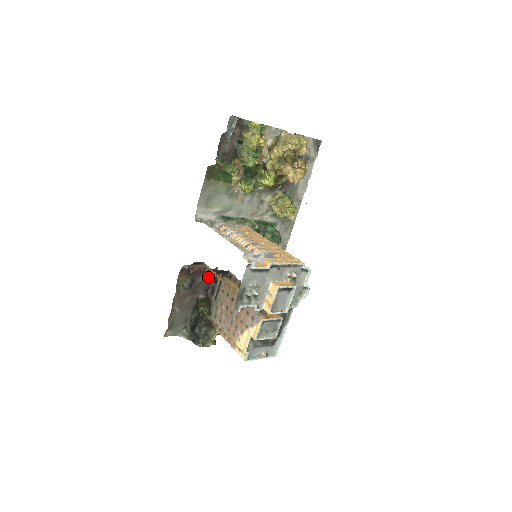
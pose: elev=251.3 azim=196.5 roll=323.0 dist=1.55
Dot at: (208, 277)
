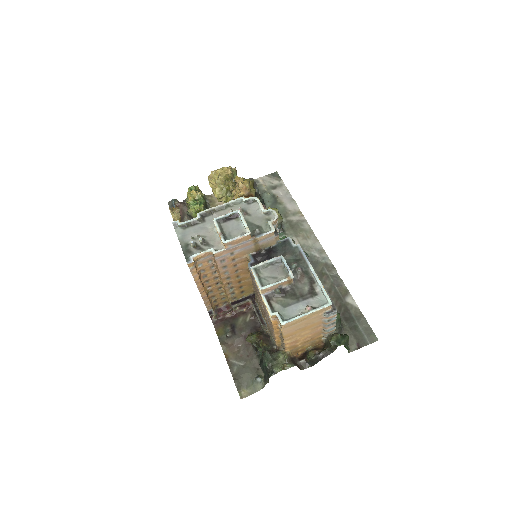
Dot at: (249, 316)
